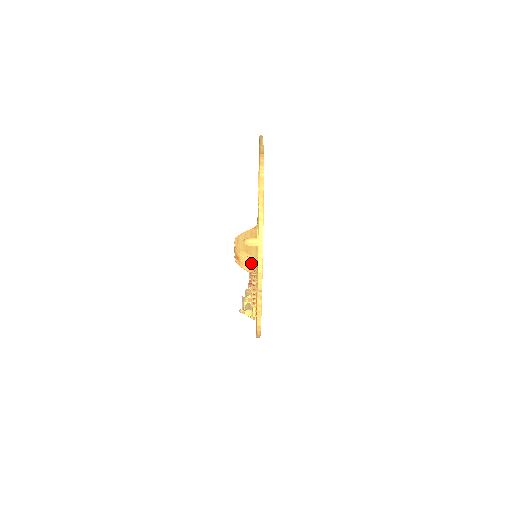
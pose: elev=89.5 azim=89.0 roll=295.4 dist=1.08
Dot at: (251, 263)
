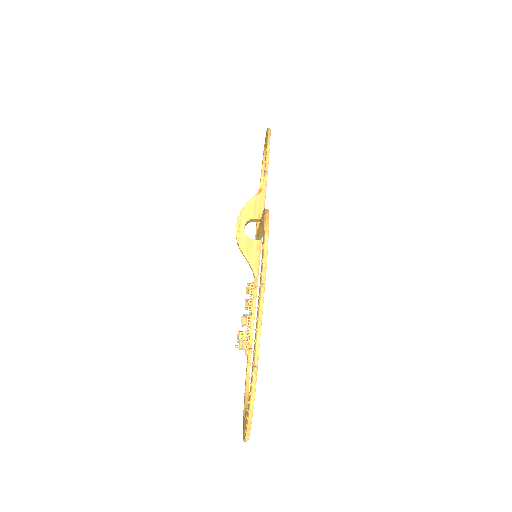
Dot at: (250, 266)
